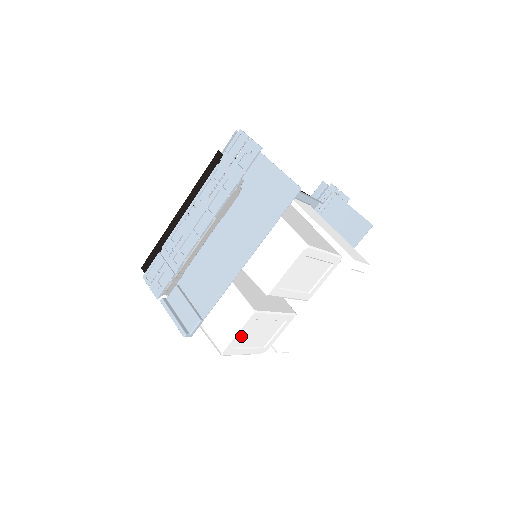
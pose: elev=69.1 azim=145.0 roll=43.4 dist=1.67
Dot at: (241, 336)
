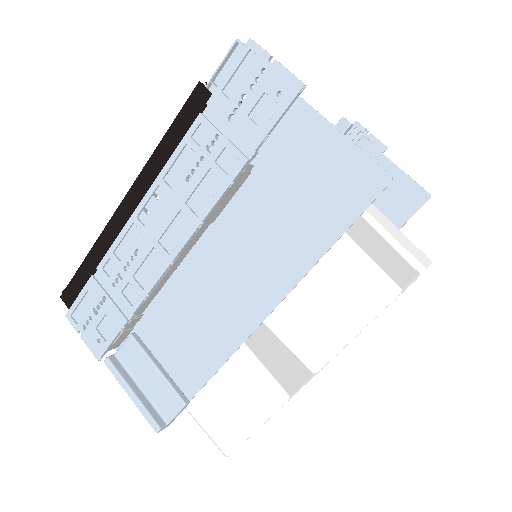
Dot at: occluded
